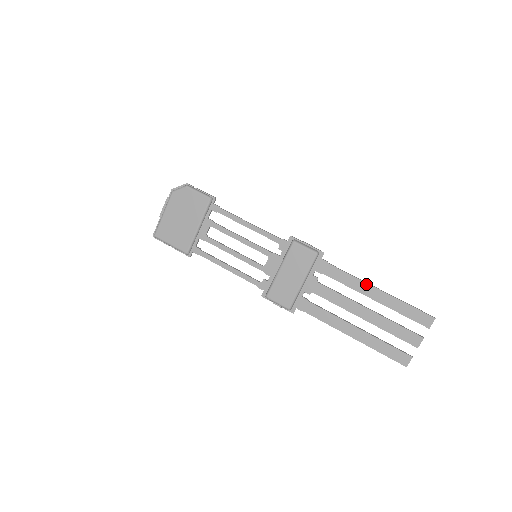
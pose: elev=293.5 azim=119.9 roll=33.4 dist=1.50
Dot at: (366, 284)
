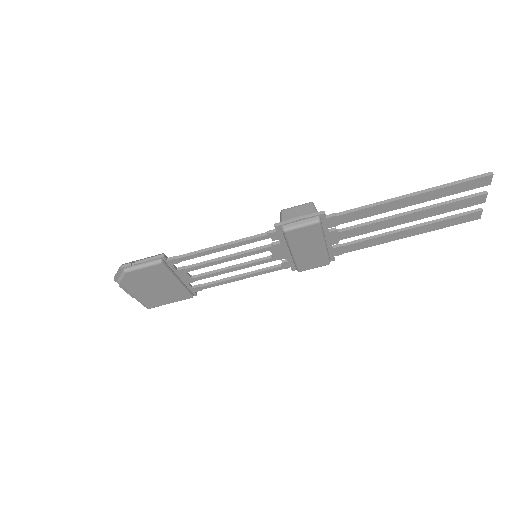
Dot at: (393, 202)
